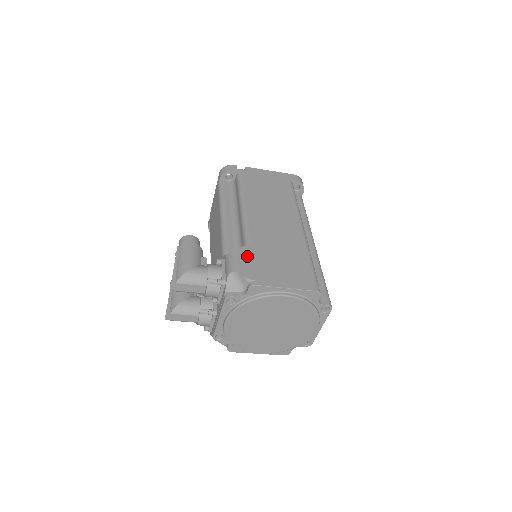
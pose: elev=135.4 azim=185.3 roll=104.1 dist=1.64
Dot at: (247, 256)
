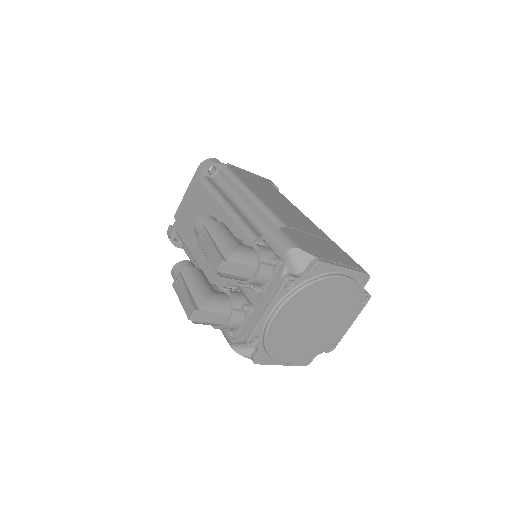
Dot at: (294, 235)
